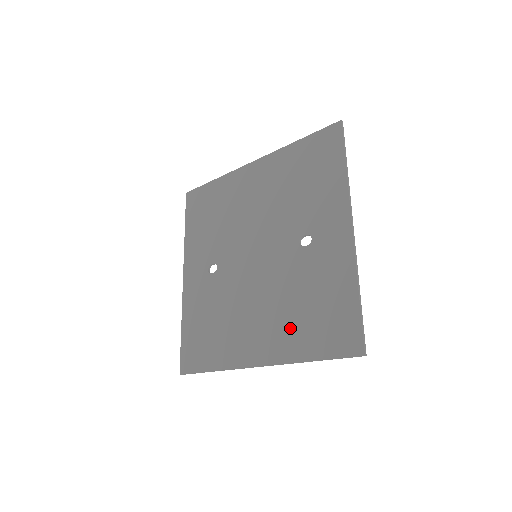
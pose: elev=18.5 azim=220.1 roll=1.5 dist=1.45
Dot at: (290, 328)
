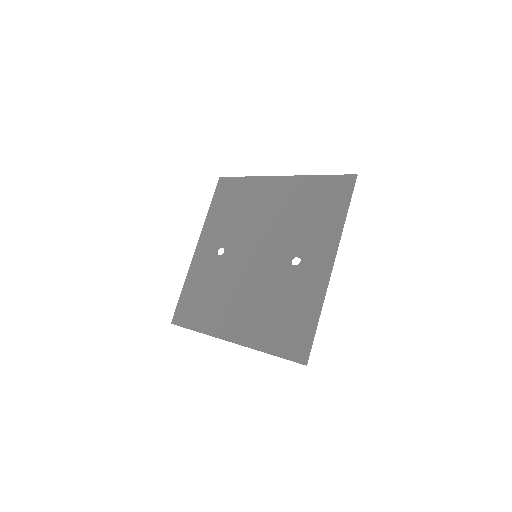
Dot at: (262, 323)
